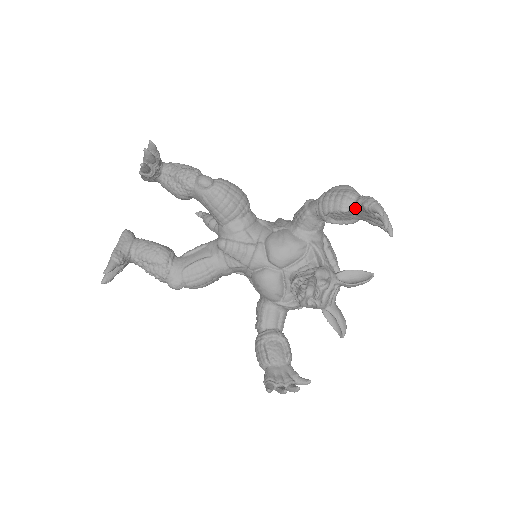
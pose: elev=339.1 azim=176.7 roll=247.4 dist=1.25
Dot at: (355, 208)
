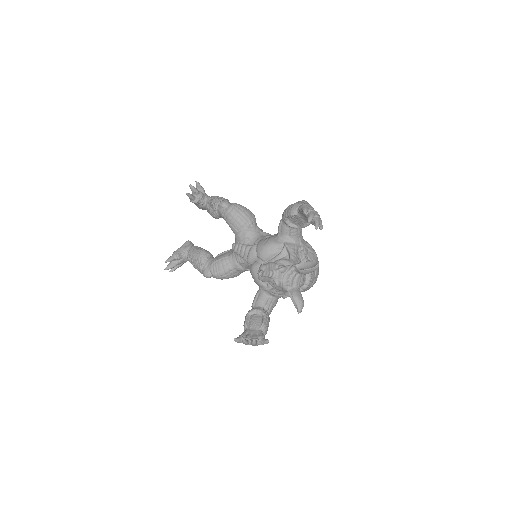
Dot at: (298, 212)
